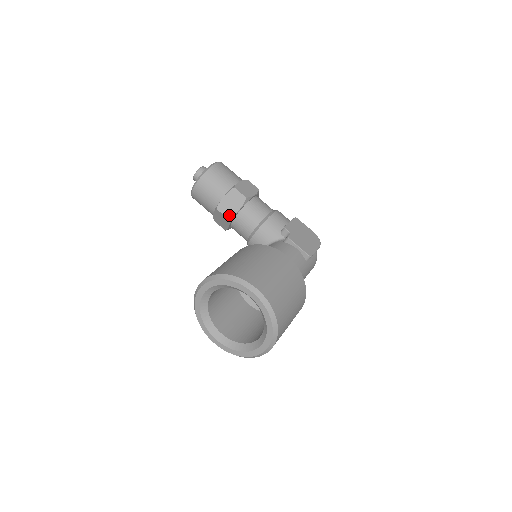
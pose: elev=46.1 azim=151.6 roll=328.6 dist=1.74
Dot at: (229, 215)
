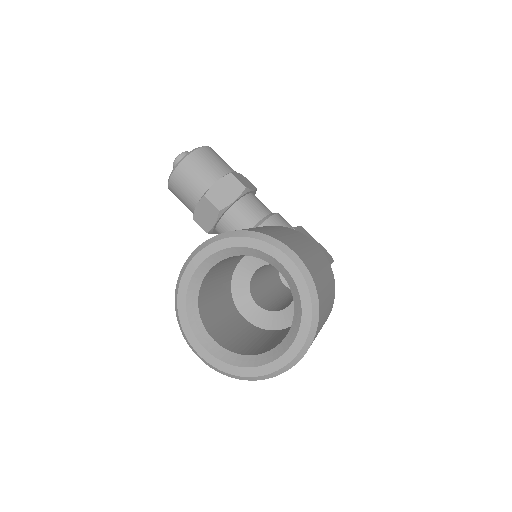
Dot at: (220, 205)
